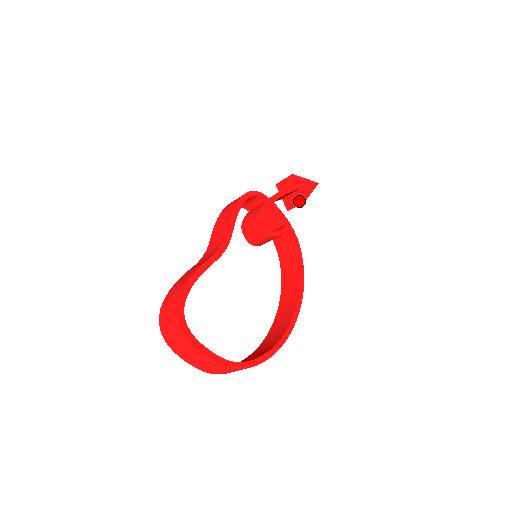
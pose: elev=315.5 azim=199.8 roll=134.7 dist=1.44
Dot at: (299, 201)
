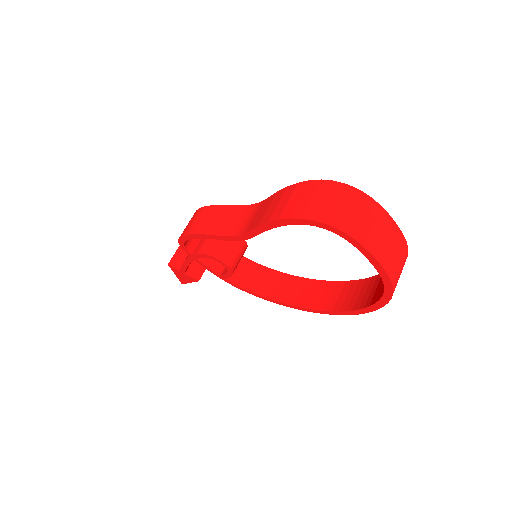
Dot at: occluded
